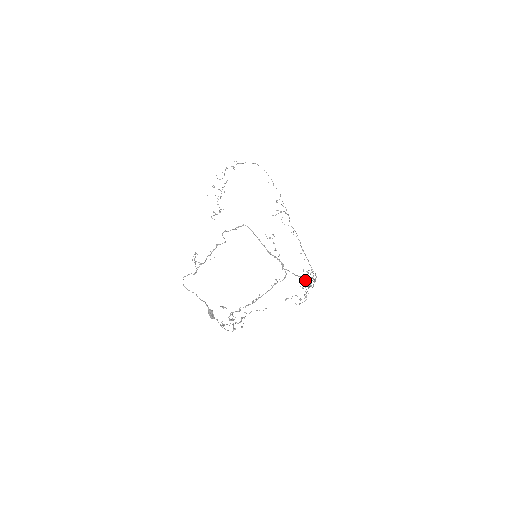
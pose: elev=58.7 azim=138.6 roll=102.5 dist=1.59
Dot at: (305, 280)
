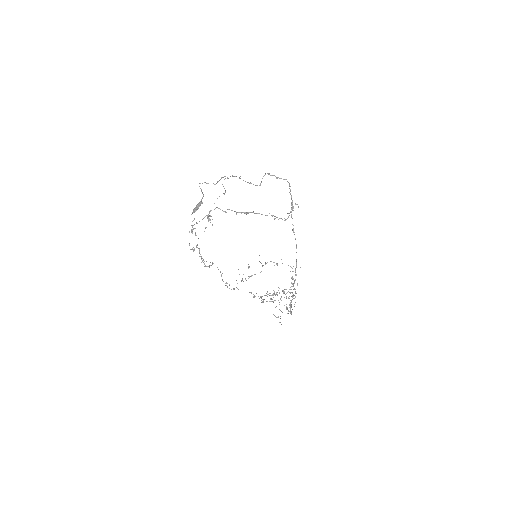
Dot at: occluded
